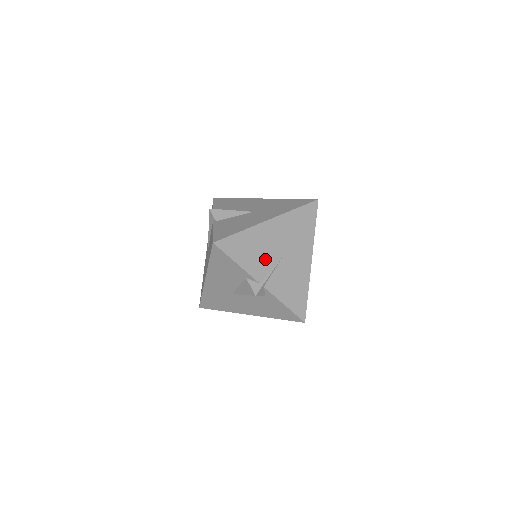
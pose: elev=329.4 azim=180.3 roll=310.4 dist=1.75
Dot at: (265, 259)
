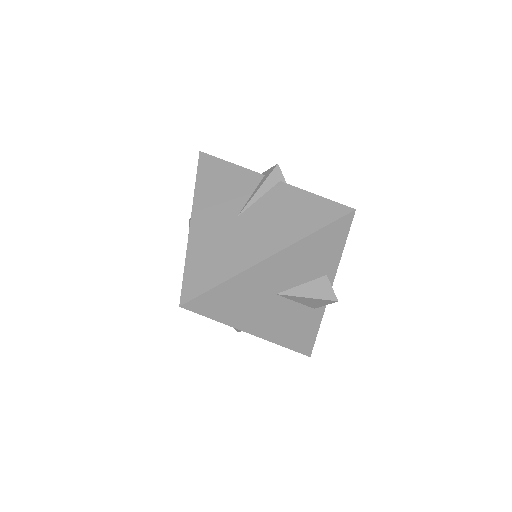
Dot at: occluded
